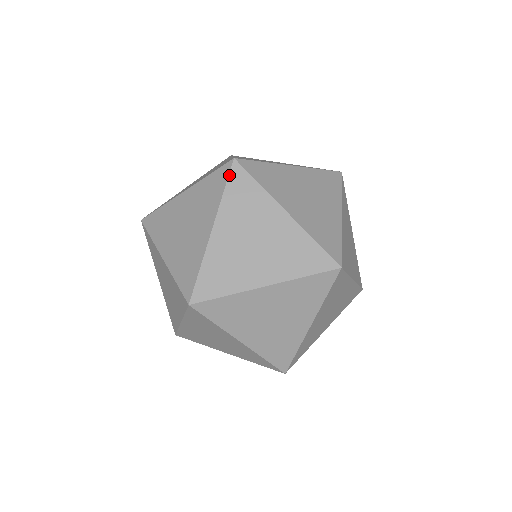
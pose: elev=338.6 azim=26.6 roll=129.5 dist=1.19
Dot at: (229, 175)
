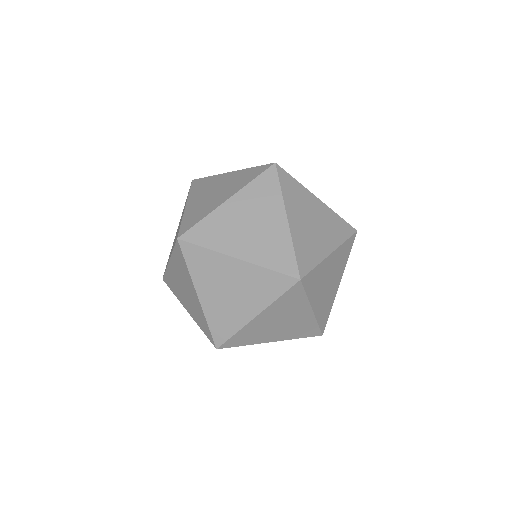
Dot at: (278, 175)
